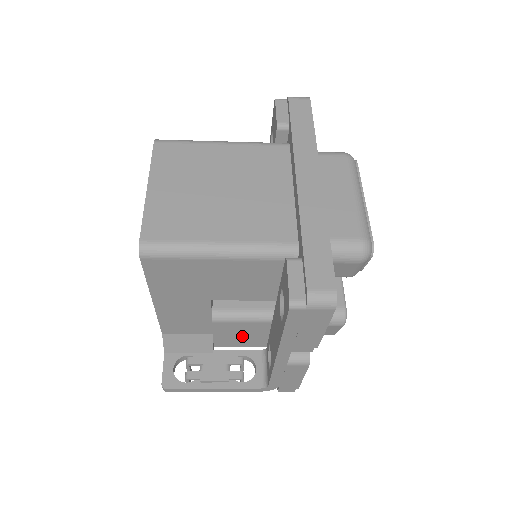
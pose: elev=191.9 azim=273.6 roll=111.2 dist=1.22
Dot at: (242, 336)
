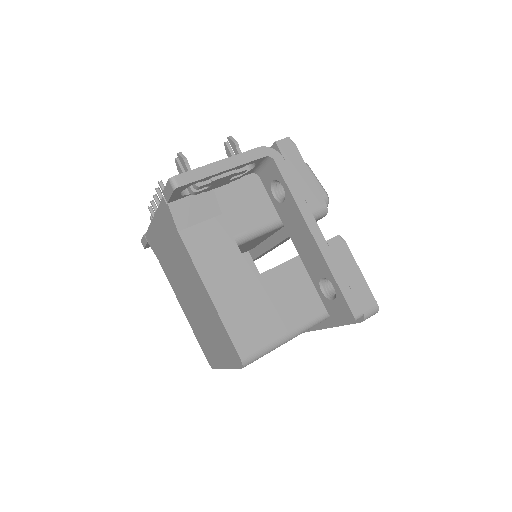
Dot at: occluded
